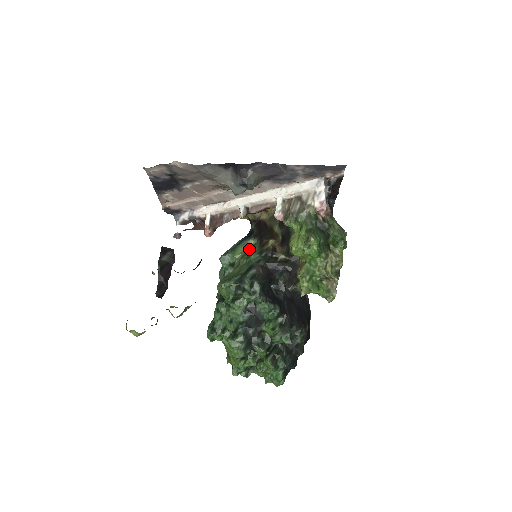
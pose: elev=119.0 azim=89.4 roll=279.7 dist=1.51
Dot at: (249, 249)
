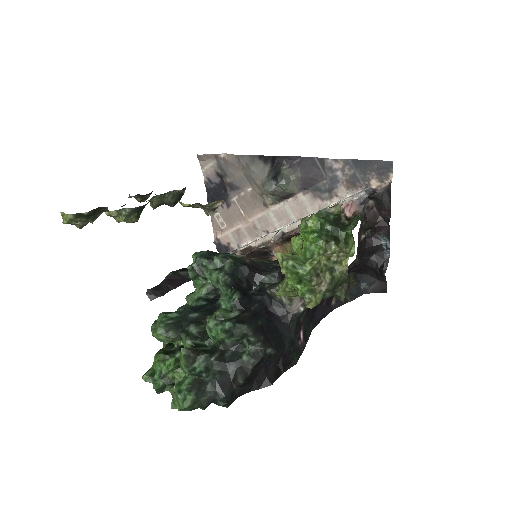
Dot at: occluded
